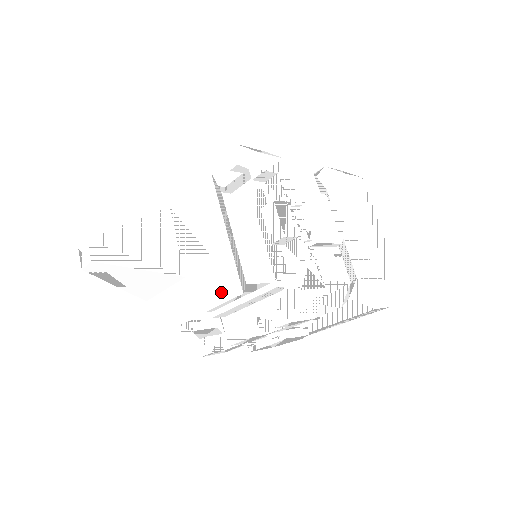
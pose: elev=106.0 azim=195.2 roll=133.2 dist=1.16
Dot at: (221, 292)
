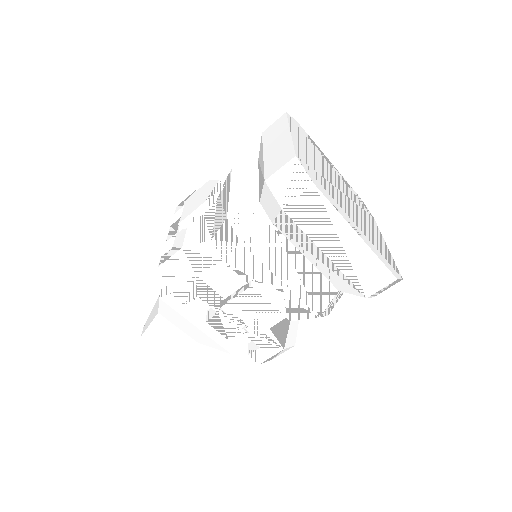
Dot at: occluded
